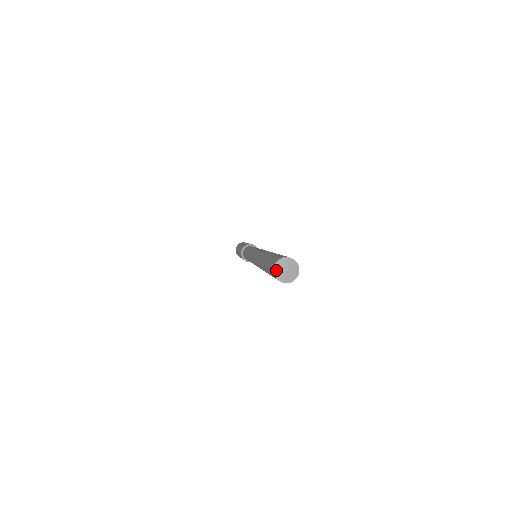
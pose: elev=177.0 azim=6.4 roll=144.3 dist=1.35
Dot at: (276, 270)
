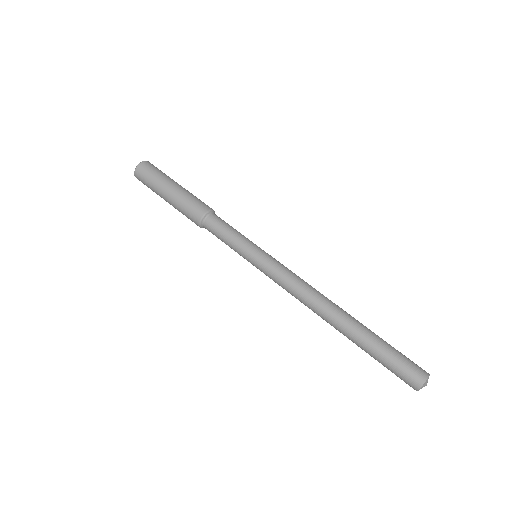
Dot at: (423, 386)
